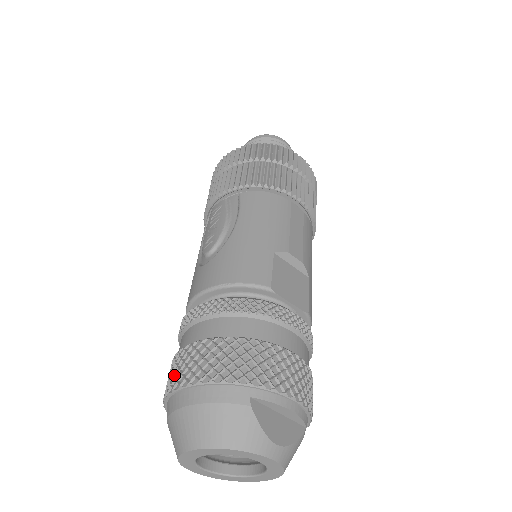
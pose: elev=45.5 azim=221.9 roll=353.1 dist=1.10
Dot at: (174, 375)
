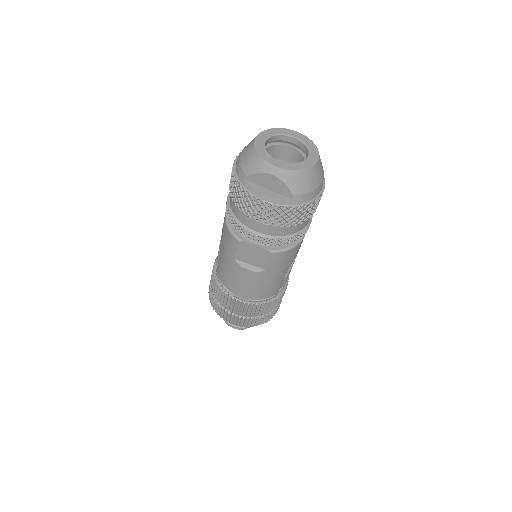
Dot at: occluded
